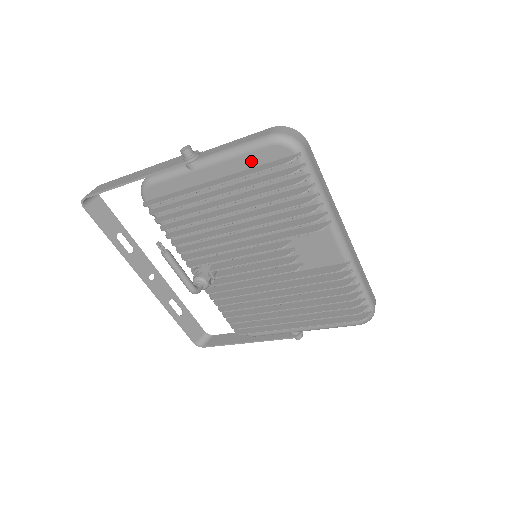
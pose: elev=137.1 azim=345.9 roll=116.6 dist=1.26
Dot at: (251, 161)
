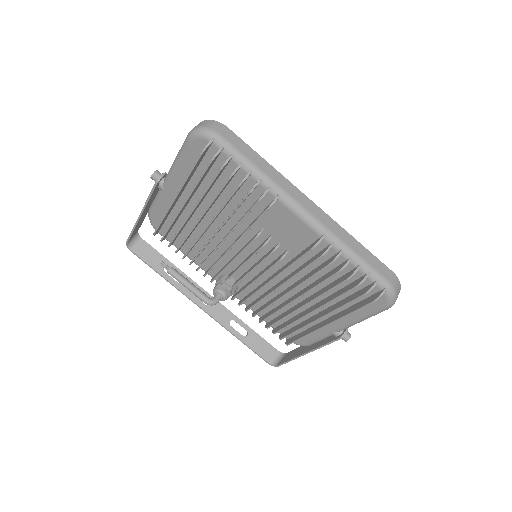
Dot at: (189, 163)
